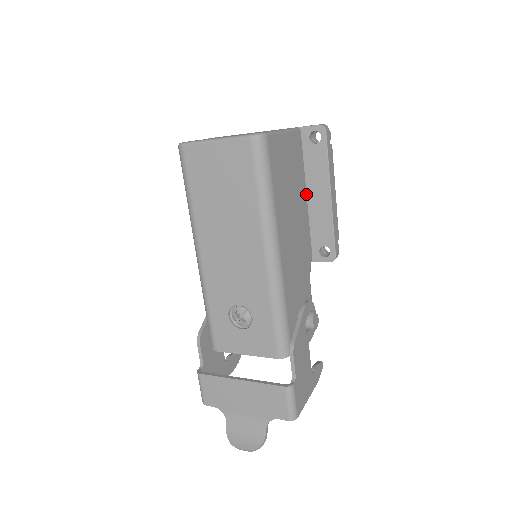
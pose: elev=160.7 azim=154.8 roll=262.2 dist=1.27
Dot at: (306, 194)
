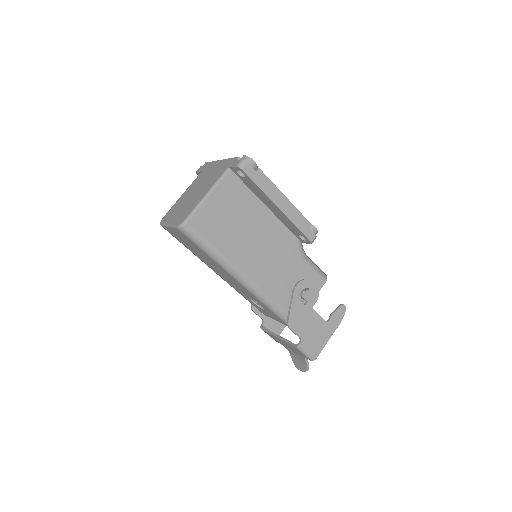
Dot at: (265, 206)
